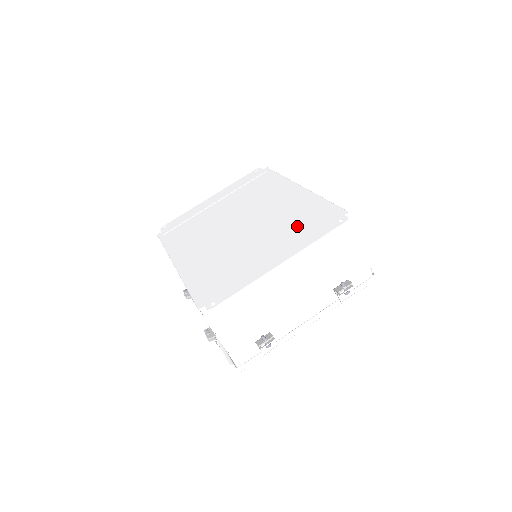
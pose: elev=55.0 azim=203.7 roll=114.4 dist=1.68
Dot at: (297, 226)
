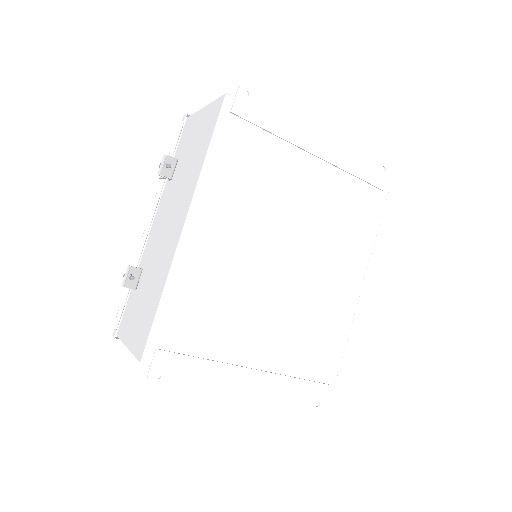
Dot at: (300, 356)
